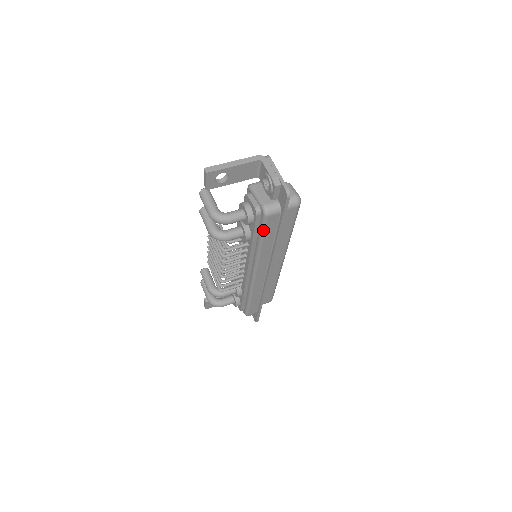
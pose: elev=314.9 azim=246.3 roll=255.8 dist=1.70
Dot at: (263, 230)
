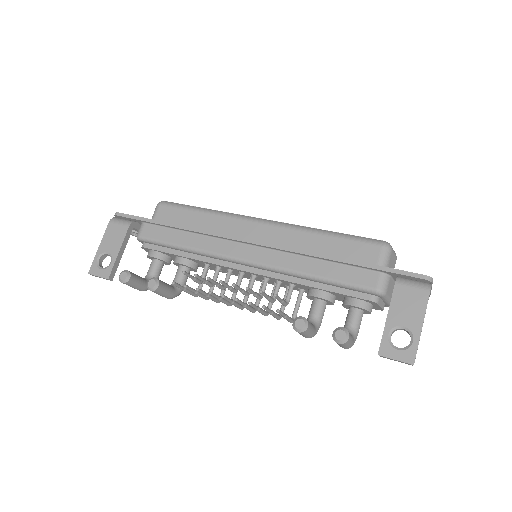
Dot at: occluded
